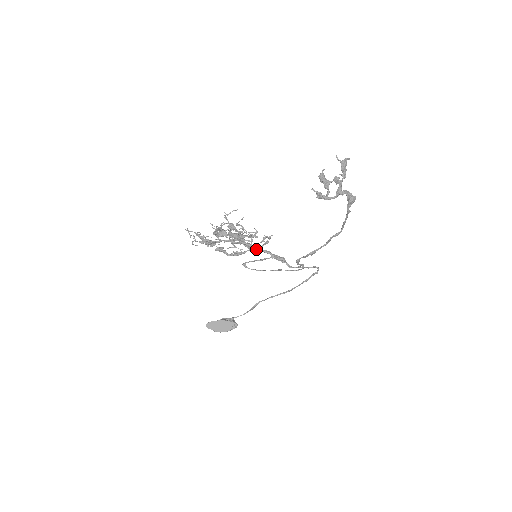
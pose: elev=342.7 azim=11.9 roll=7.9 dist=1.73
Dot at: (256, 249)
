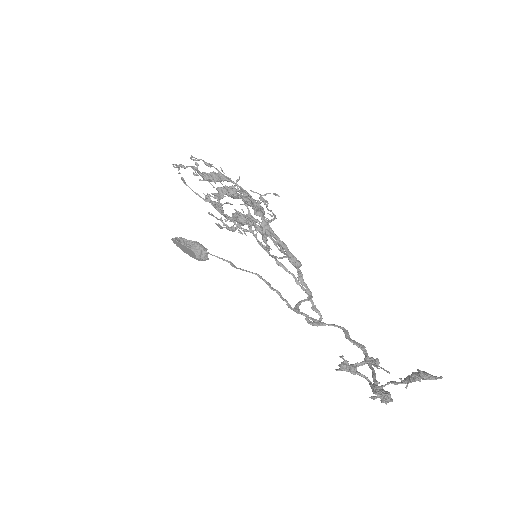
Dot at: (270, 236)
